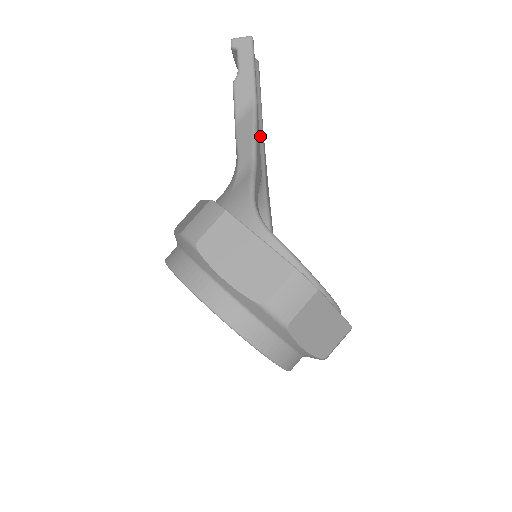
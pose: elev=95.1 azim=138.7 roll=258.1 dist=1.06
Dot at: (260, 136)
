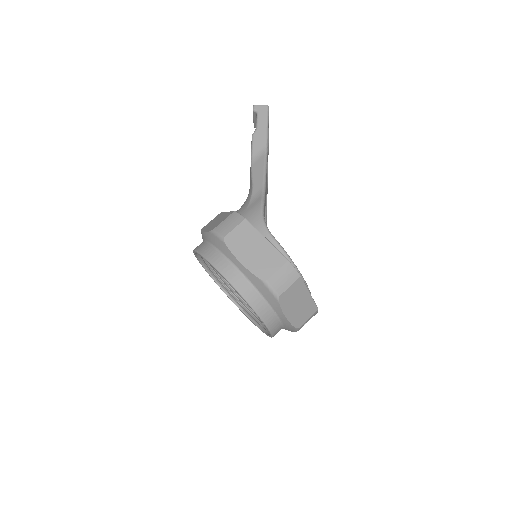
Dot at: occluded
